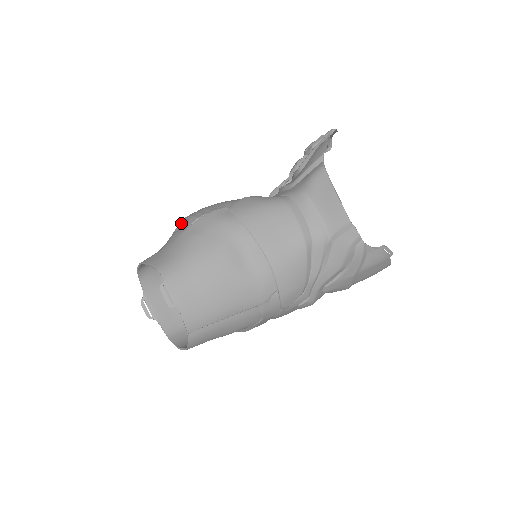
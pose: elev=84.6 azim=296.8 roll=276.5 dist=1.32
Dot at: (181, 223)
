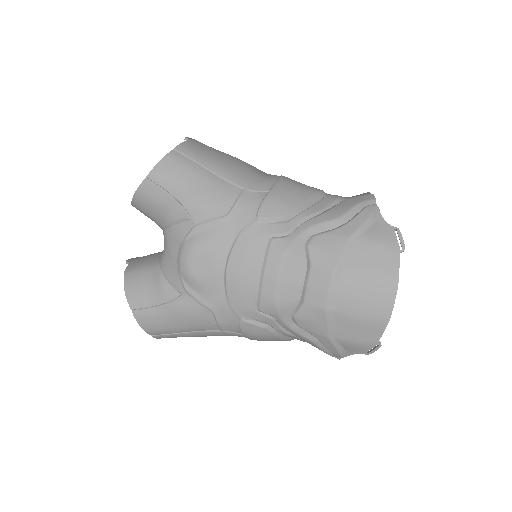
Dot at: occluded
